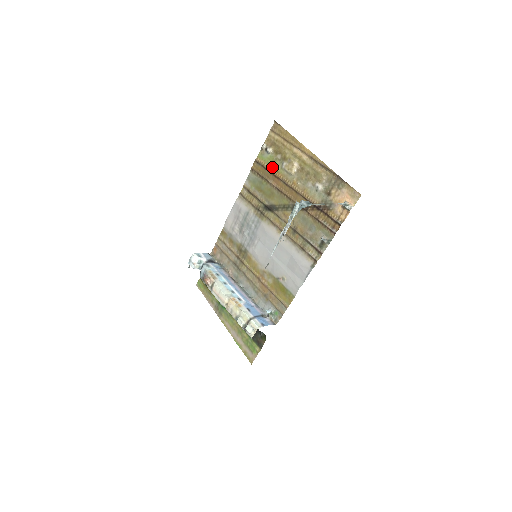
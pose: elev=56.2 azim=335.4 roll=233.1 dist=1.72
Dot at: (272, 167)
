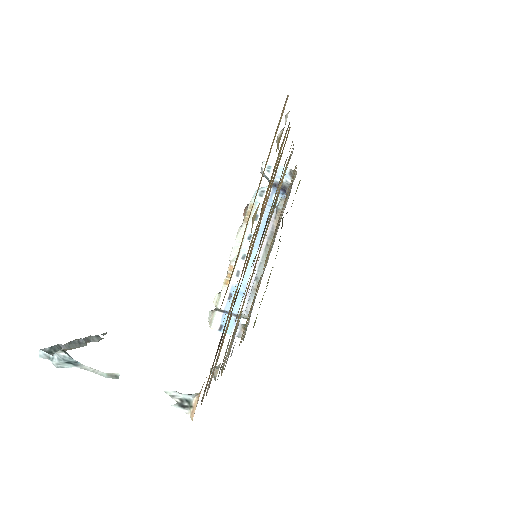
Dot at: (273, 174)
